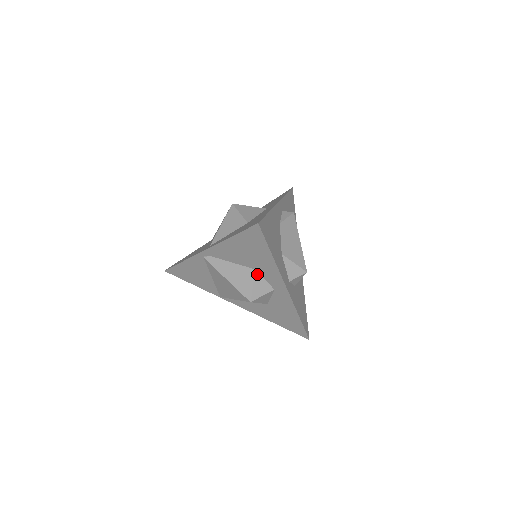
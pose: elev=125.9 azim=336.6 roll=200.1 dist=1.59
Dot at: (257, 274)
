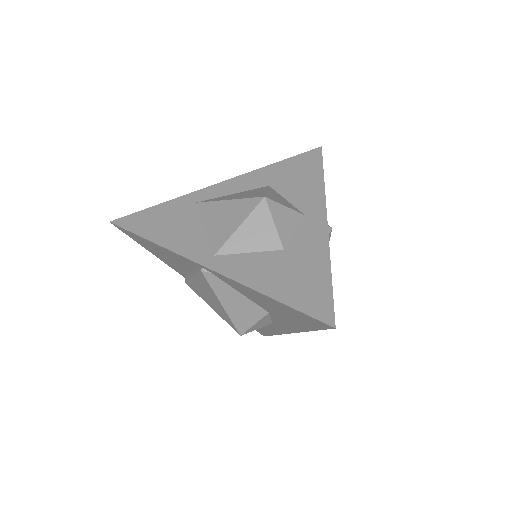
Dot at: (267, 315)
